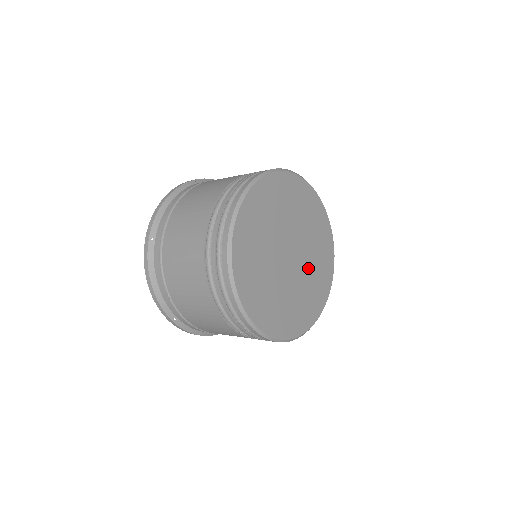
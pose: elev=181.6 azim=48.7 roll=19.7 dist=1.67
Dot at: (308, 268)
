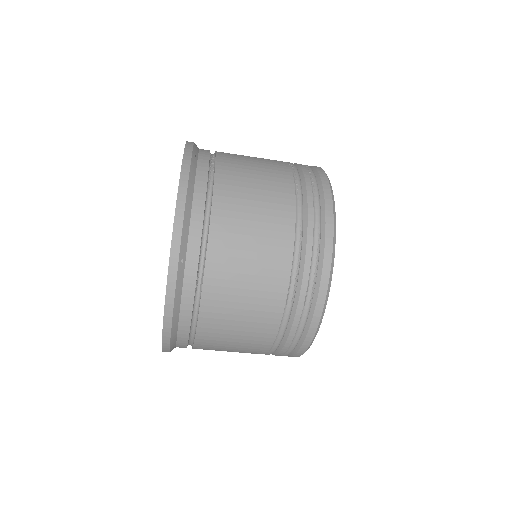
Dot at: occluded
